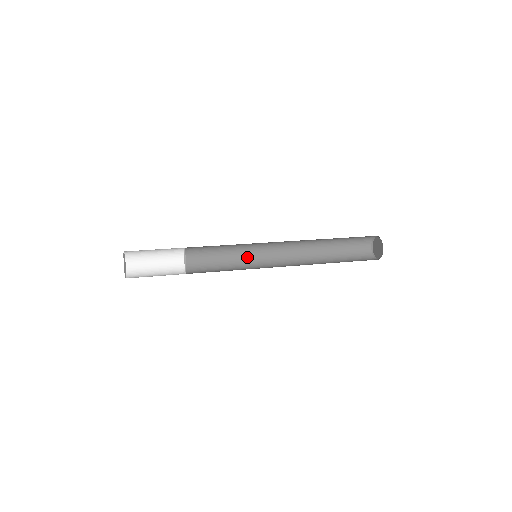
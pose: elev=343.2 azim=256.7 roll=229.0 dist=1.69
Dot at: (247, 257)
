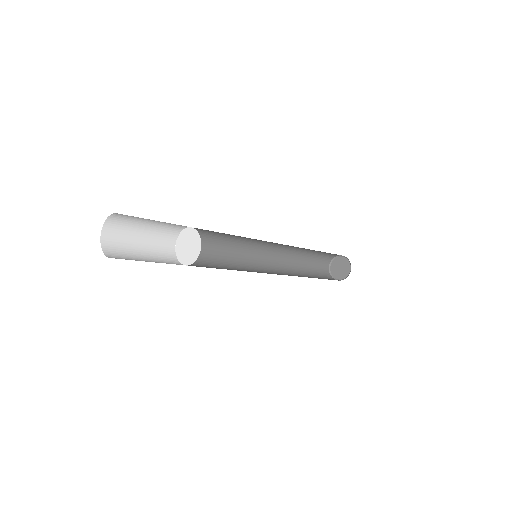
Dot at: (238, 254)
